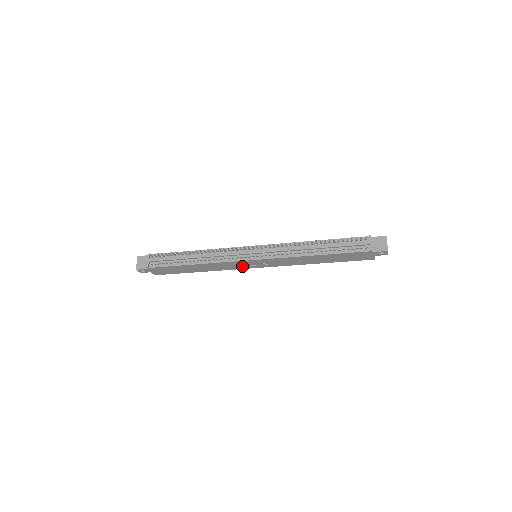
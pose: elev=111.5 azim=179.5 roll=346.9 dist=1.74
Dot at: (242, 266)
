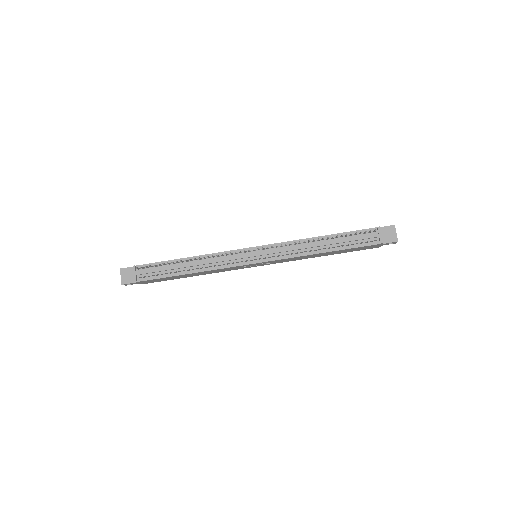
Dot at: (241, 267)
